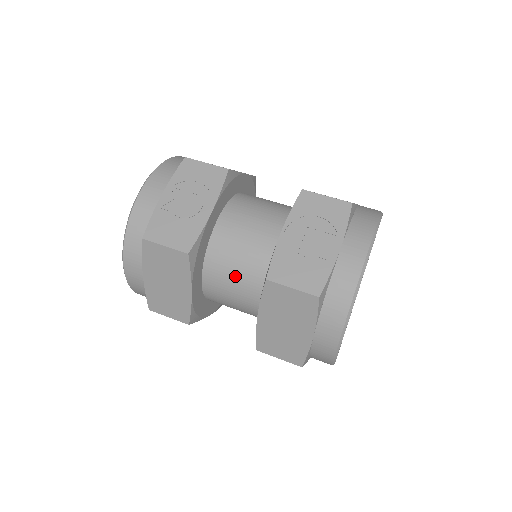
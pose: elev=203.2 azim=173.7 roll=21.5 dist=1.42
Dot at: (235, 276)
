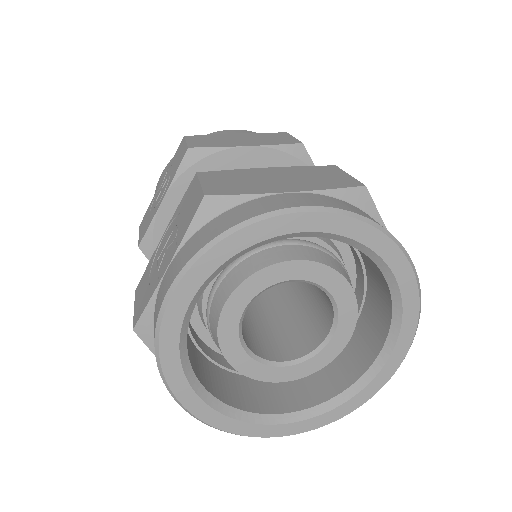
Dot at: occluded
